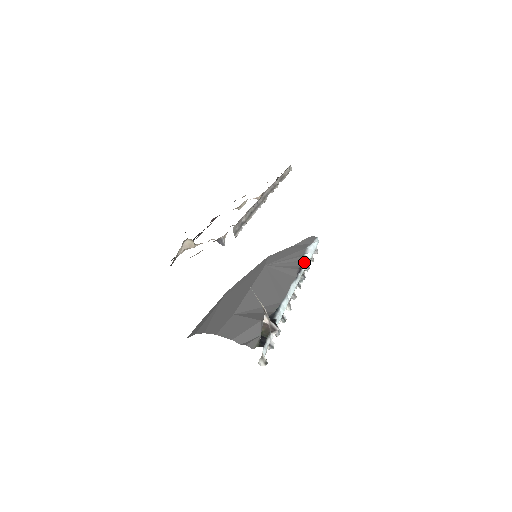
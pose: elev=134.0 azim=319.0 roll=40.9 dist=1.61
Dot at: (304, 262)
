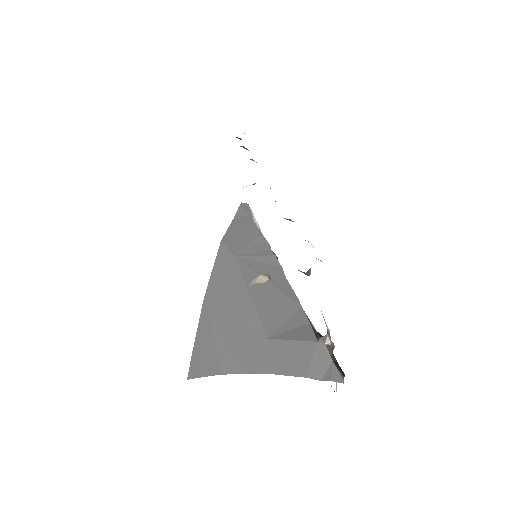
Dot at: (267, 242)
